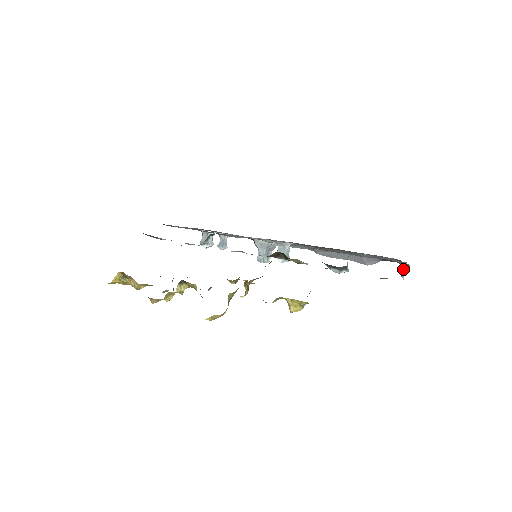
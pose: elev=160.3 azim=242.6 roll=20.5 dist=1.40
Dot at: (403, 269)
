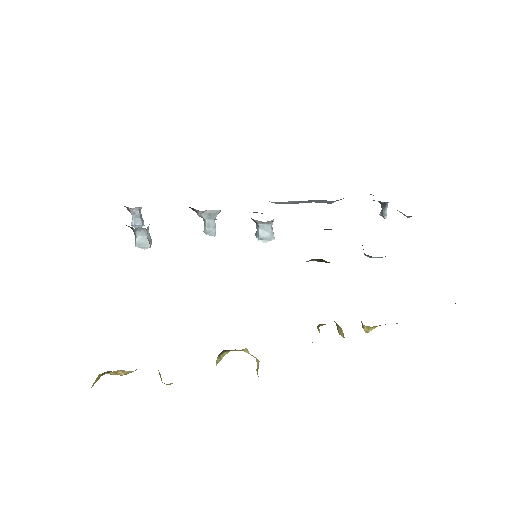
Dot at: (385, 208)
